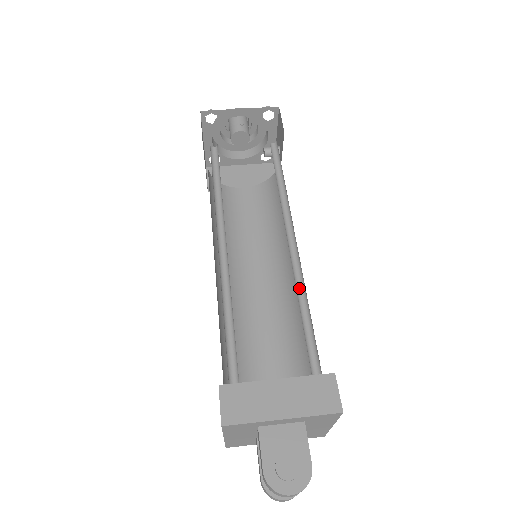
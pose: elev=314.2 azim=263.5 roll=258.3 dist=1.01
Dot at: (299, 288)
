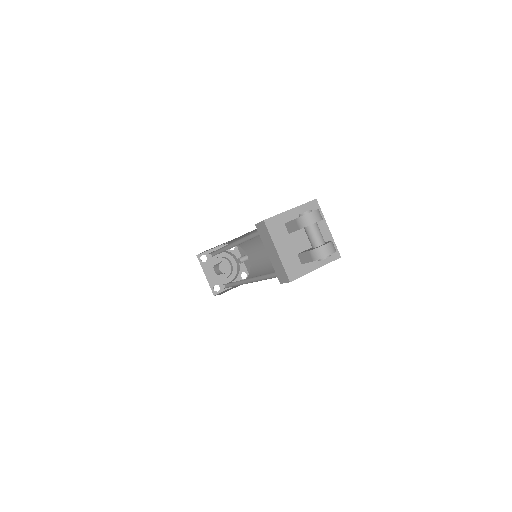
Dot at: occluded
